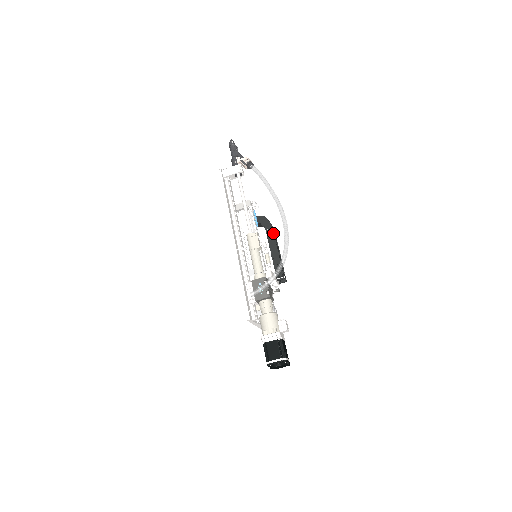
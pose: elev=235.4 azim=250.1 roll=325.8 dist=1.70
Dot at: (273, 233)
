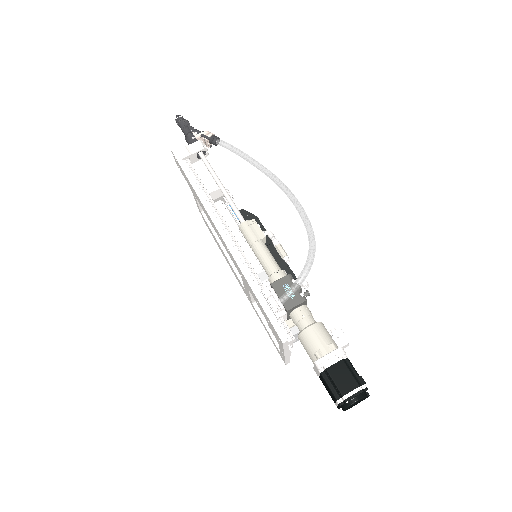
Dot at: (263, 228)
